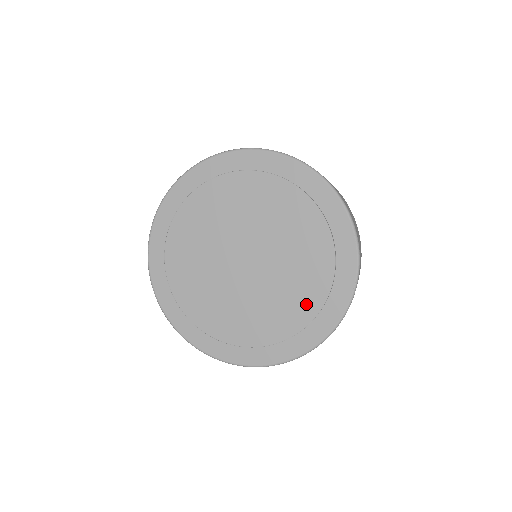
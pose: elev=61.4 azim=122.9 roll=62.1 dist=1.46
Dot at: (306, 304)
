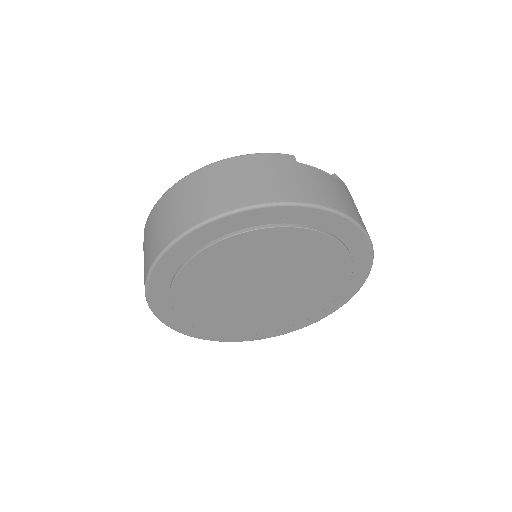
Dot at: (309, 310)
